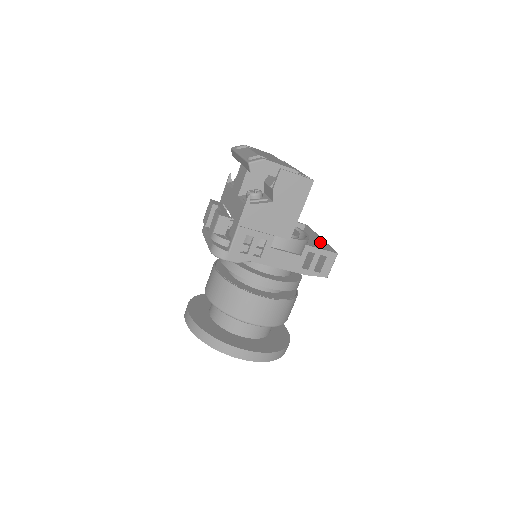
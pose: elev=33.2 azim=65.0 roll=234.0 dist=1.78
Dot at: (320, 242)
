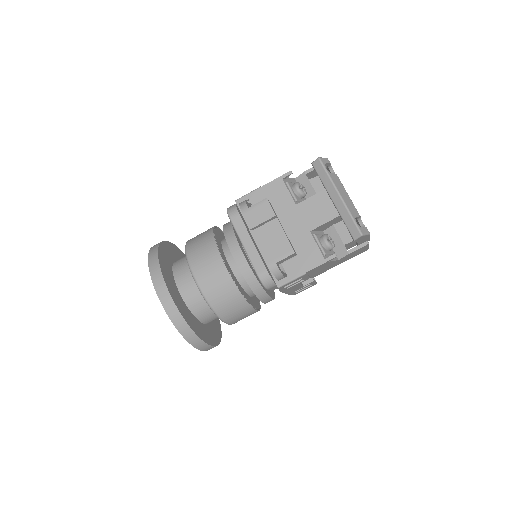
Dot at: occluded
